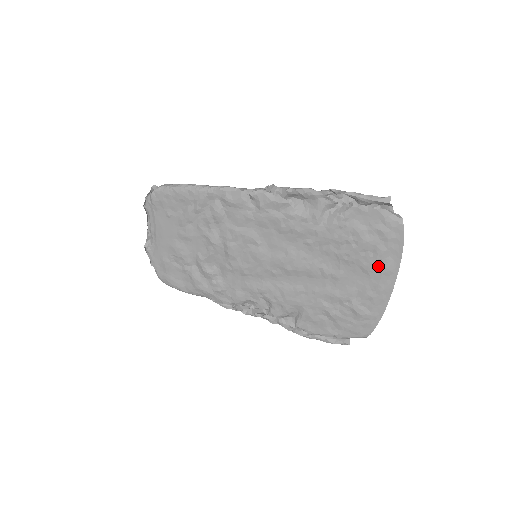
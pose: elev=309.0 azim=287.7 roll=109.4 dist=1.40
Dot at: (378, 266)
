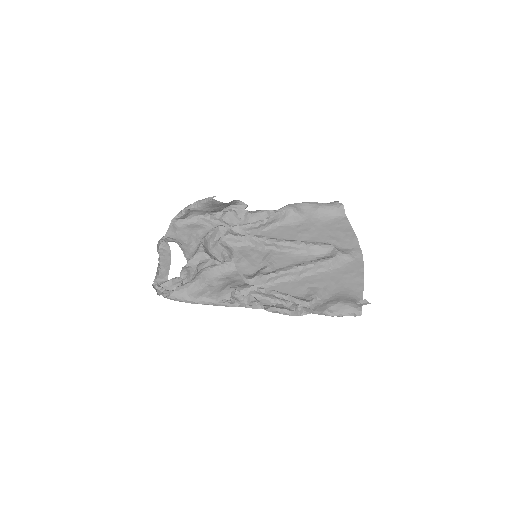
Dot at: (355, 269)
